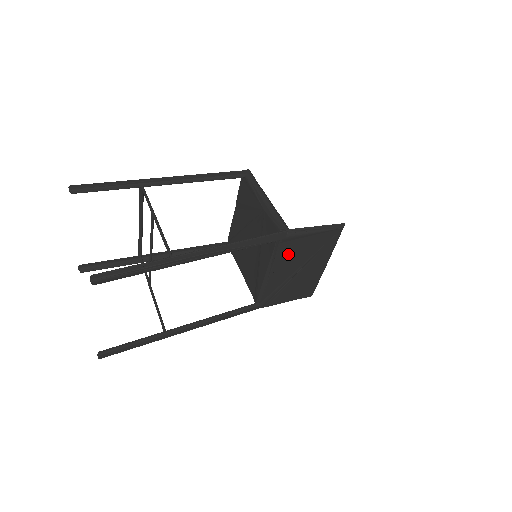
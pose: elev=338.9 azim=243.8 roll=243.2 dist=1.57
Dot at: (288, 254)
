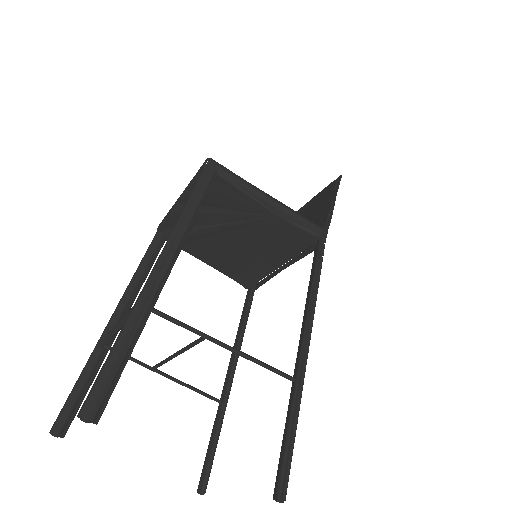
Dot at: occluded
